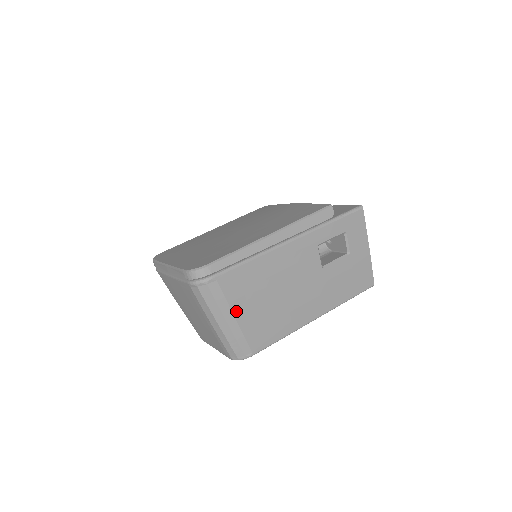
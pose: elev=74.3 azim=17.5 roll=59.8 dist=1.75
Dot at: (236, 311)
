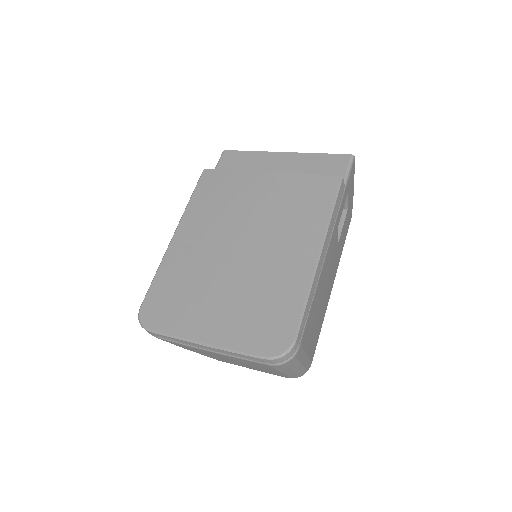
Dot at: (307, 349)
